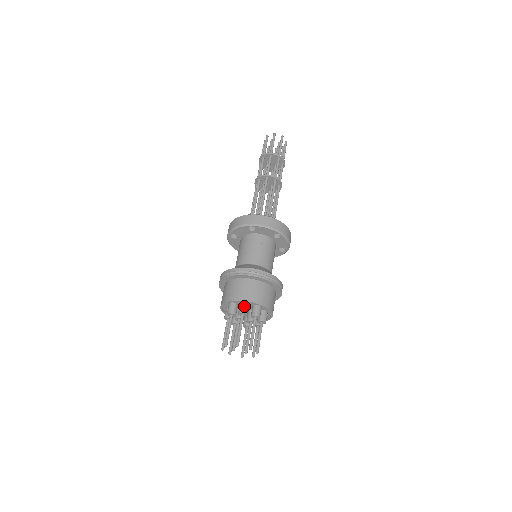
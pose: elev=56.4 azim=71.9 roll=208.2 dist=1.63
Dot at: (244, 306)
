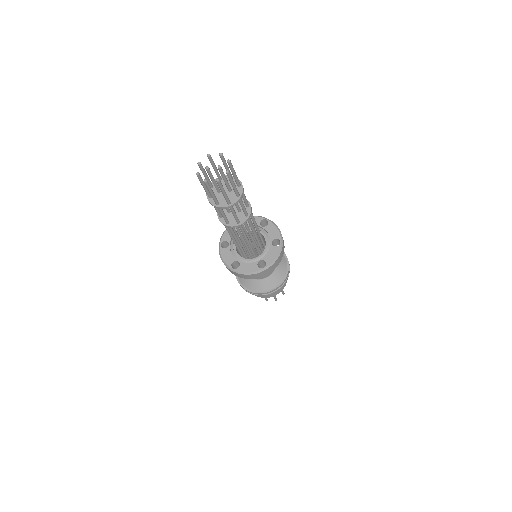
Dot at: occluded
